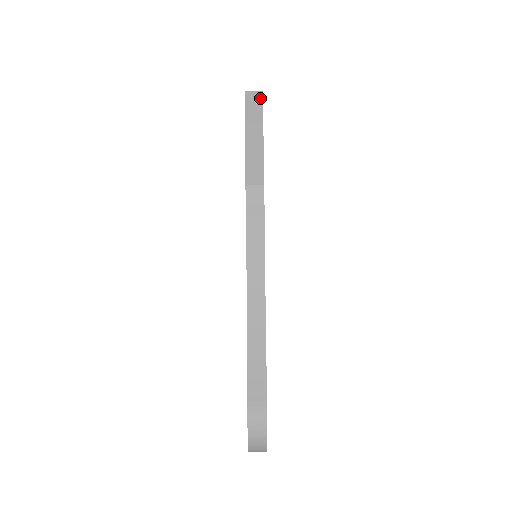
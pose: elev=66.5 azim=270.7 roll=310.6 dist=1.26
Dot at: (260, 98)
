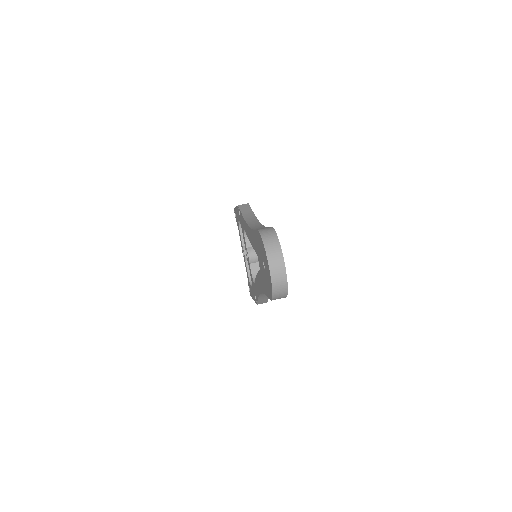
Dot at: occluded
